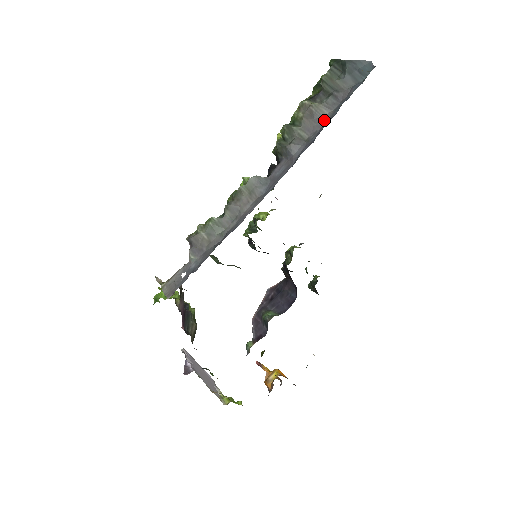
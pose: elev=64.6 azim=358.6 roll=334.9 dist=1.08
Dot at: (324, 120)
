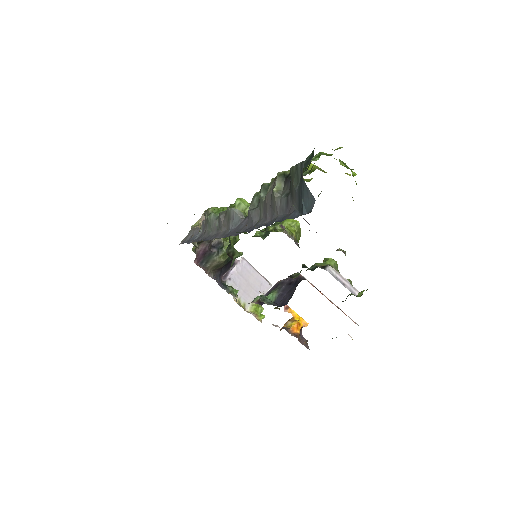
Dot at: (272, 216)
